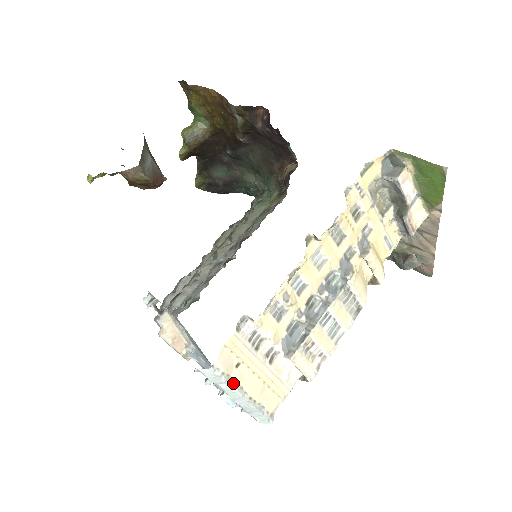
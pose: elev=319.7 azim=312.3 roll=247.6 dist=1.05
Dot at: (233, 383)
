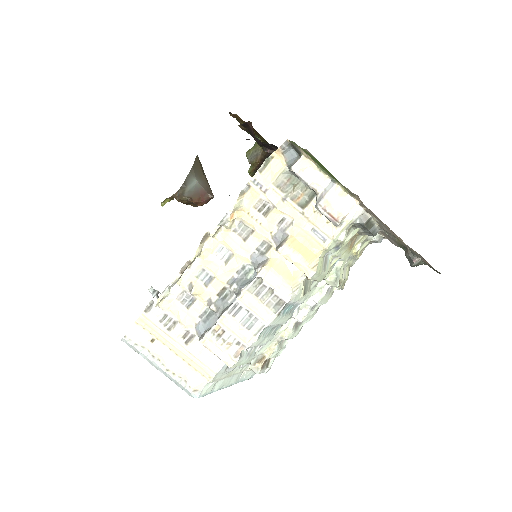
Dot at: (149, 354)
